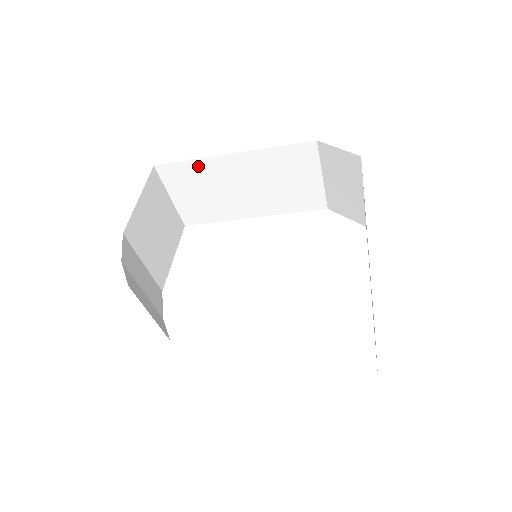
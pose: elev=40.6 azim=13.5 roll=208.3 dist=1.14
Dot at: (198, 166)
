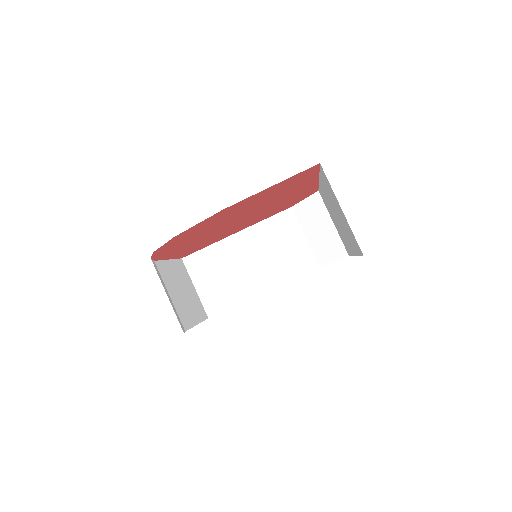
Dot at: (213, 251)
